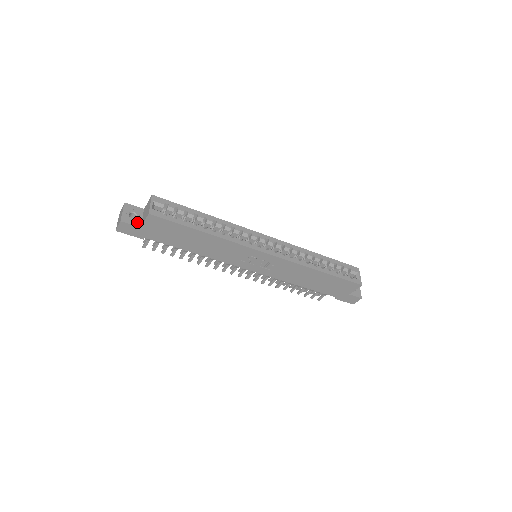
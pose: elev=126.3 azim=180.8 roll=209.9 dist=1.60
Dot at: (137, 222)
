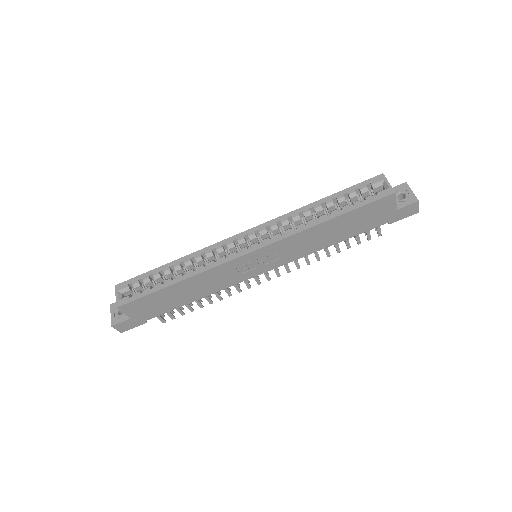
Dot at: (126, 316)
